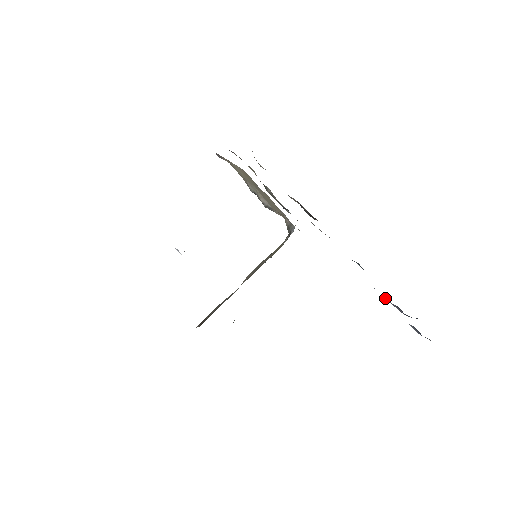
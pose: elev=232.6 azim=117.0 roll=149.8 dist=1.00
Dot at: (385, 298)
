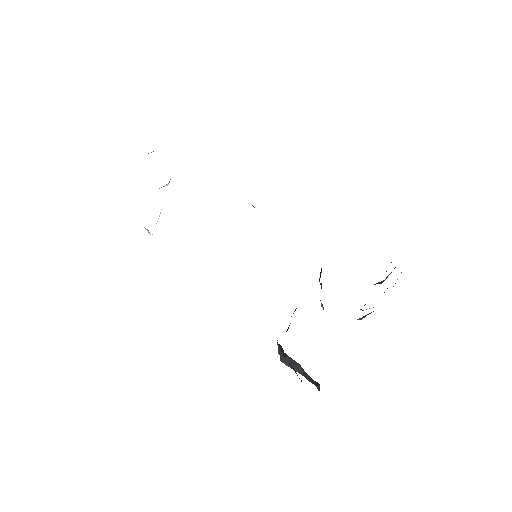
Dot at: occluded
